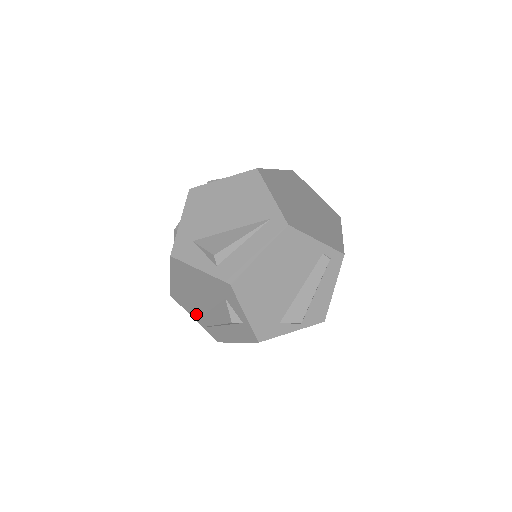
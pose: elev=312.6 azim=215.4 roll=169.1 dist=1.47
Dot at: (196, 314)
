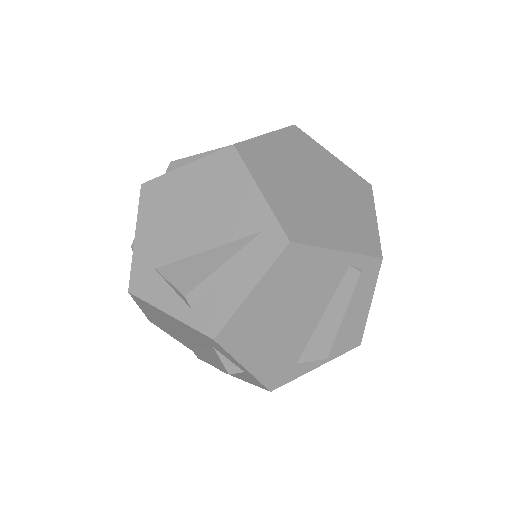
Dot at: (186, 344)
